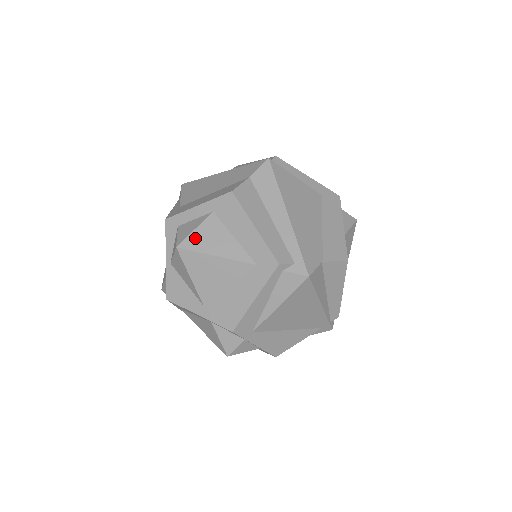
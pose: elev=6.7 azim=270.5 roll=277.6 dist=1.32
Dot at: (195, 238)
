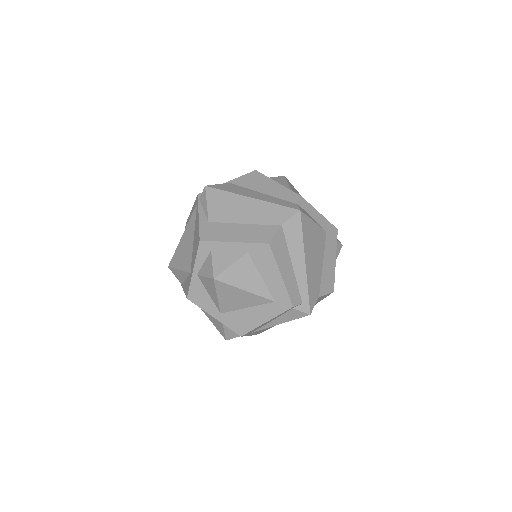
Dot at: (230, 273)
